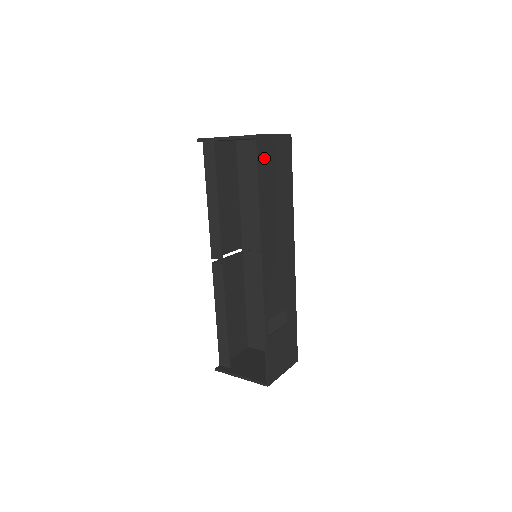
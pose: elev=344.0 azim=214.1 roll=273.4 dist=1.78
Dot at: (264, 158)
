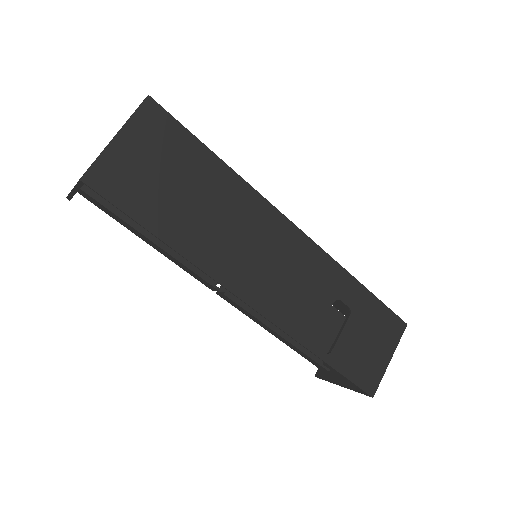
Dot at: (126, 188)
